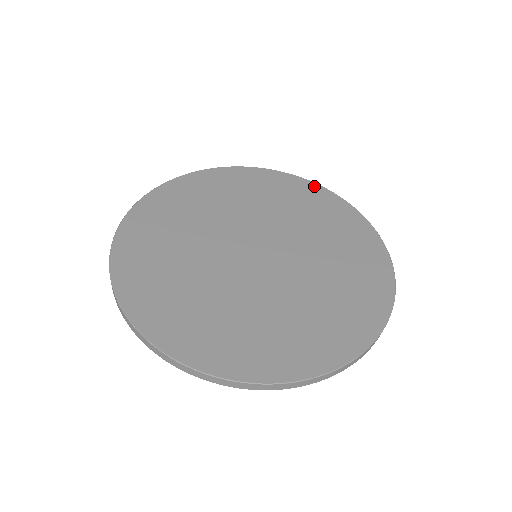
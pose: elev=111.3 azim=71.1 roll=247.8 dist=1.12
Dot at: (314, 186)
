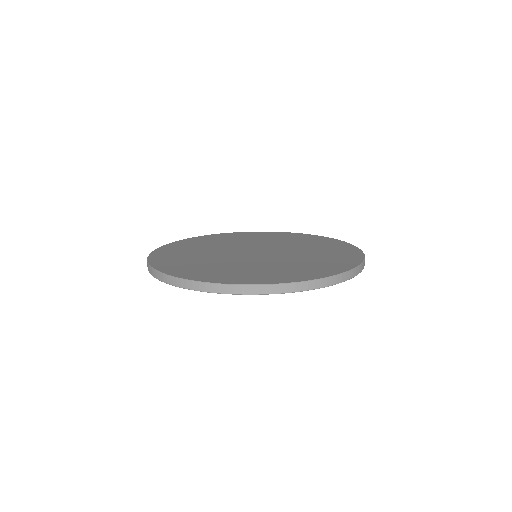
Dot at: (270, 232)
